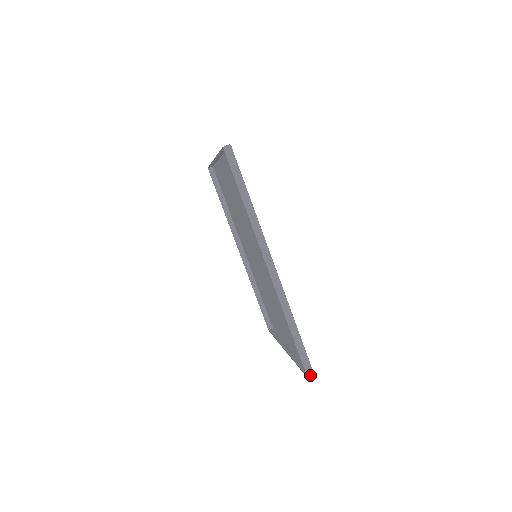
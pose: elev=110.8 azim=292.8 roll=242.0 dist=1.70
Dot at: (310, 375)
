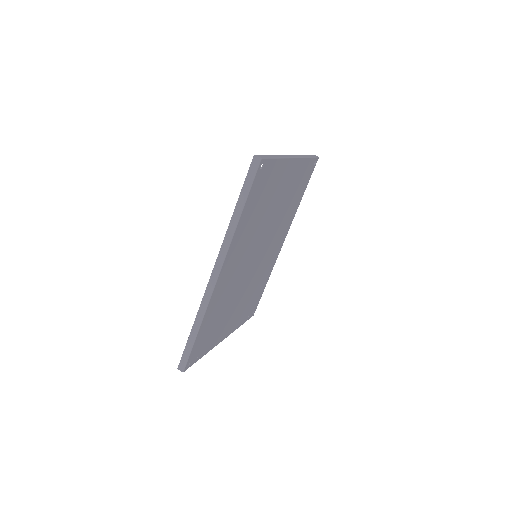
Dot at: (180, 369)
